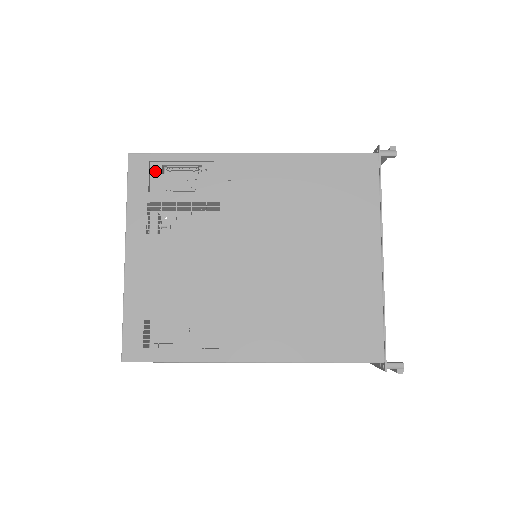
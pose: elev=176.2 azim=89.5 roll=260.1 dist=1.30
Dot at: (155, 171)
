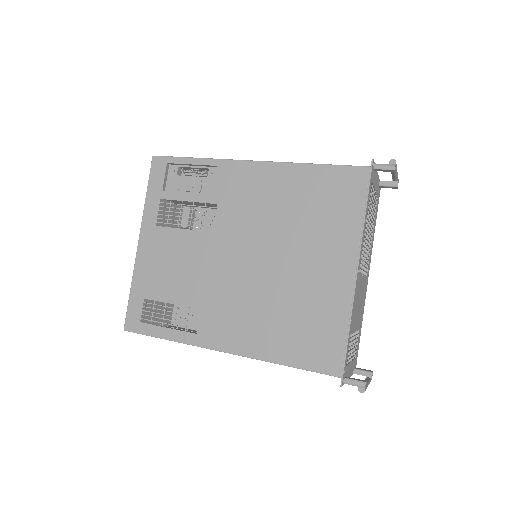
Dot at: (172, 172)
